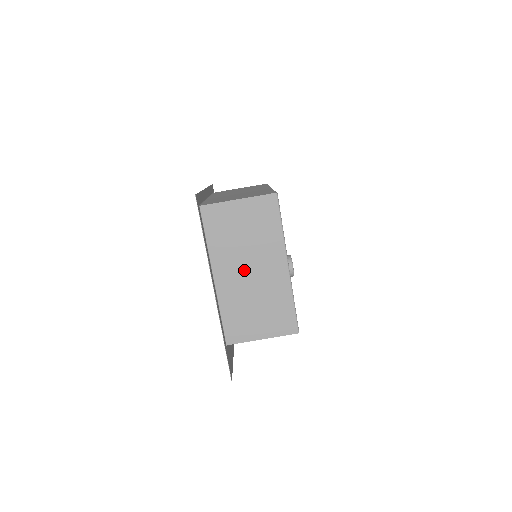
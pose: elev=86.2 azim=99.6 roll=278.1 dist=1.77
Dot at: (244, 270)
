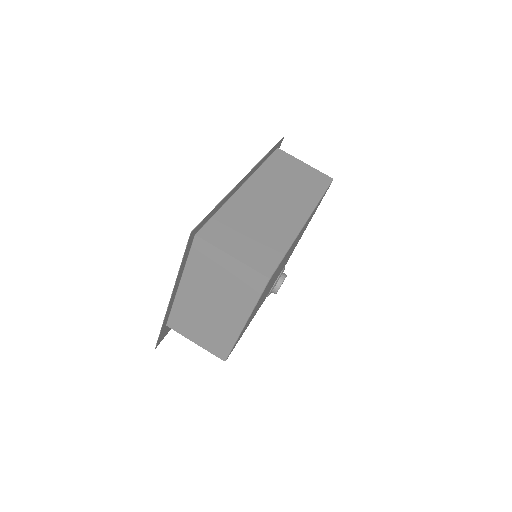
Dot at: (207, 300)
